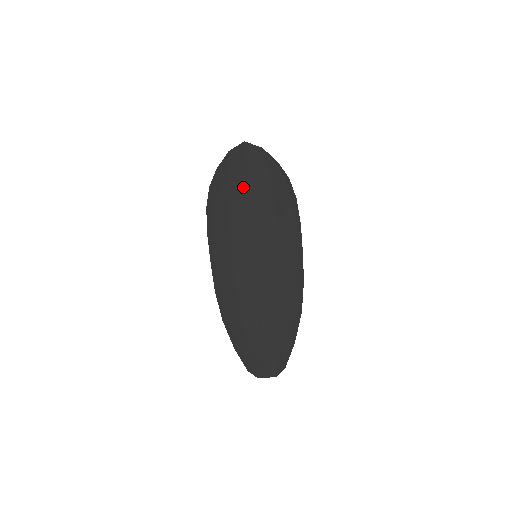
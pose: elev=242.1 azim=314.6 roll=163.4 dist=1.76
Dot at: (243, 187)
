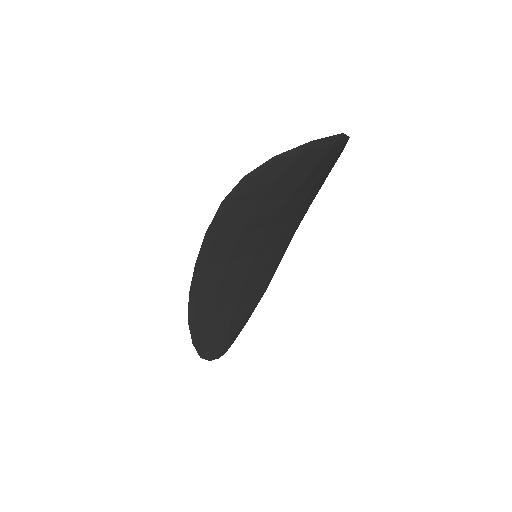
Dot at: (293, 186)
